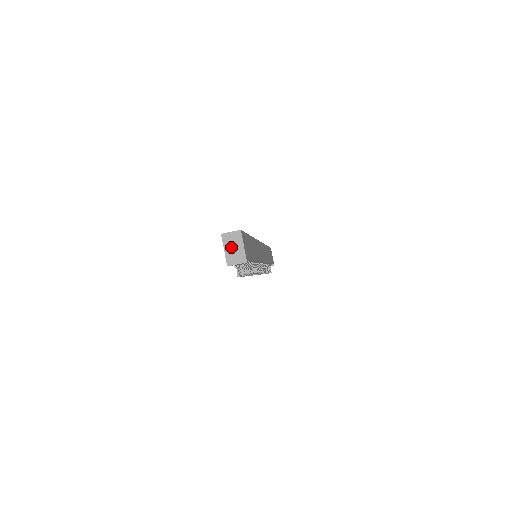
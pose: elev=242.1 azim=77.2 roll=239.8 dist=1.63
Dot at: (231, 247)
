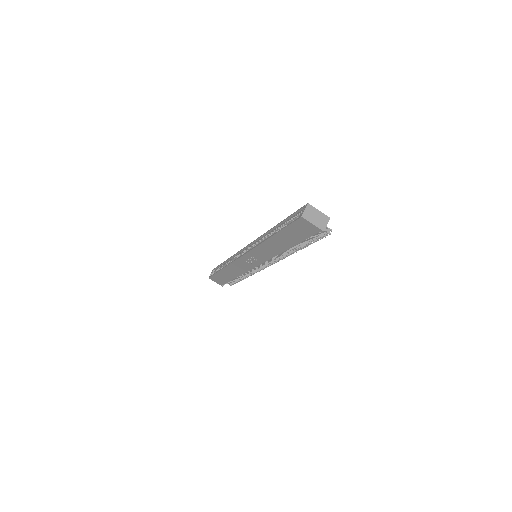
Dot at: (314, 218)
